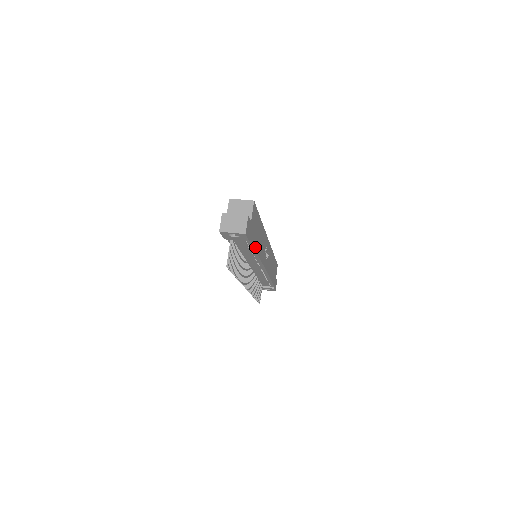
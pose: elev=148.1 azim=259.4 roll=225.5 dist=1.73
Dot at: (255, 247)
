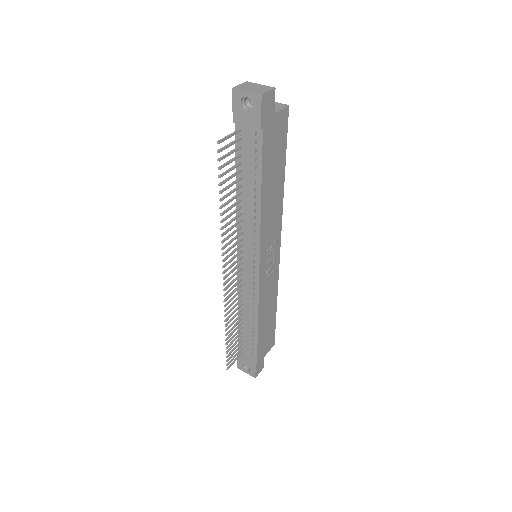
Dot at: (263, 175)
